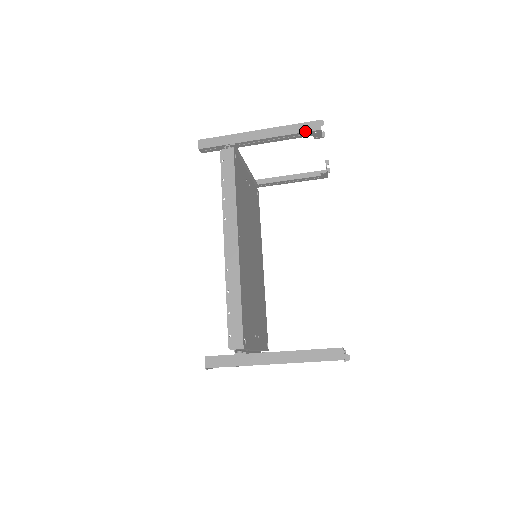
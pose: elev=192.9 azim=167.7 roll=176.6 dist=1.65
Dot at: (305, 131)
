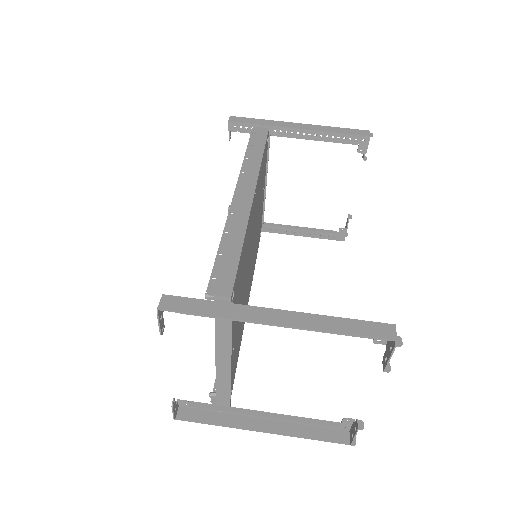
Dot at: (353, 134)
